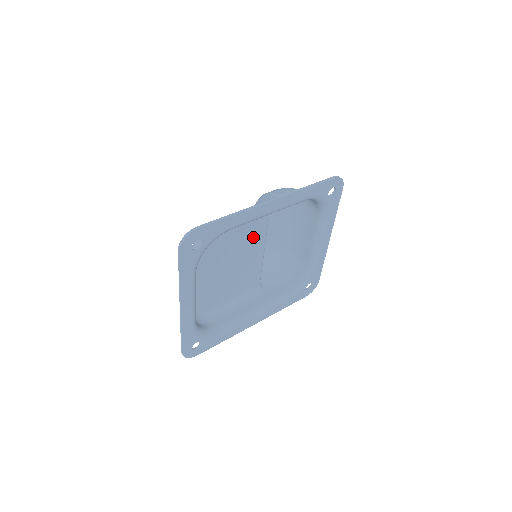
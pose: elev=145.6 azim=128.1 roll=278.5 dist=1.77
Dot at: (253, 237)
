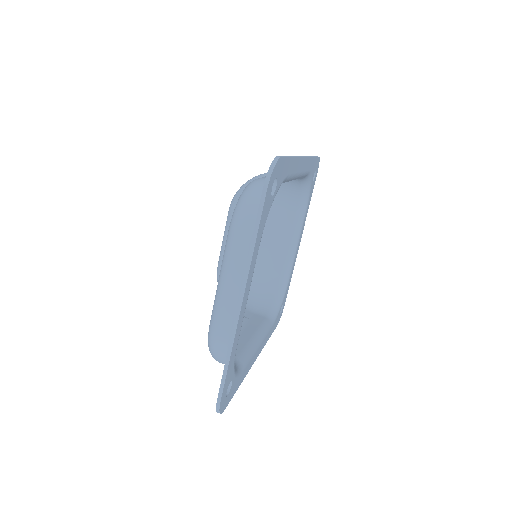
Dot at: occluded
